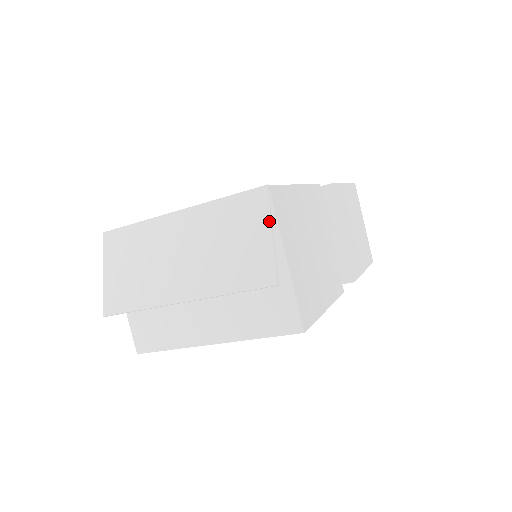
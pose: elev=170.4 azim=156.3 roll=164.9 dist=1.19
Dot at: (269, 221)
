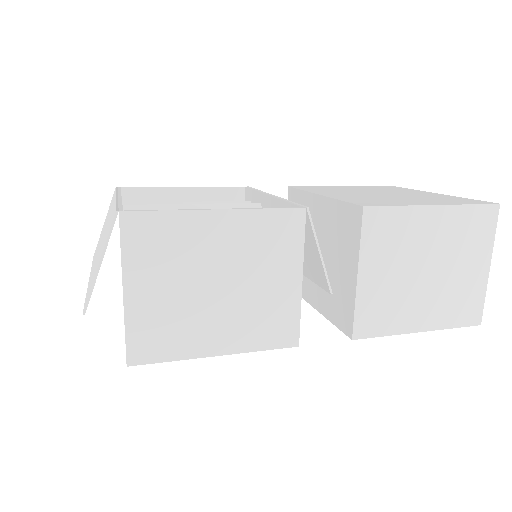
Dot at: (103, 249)
